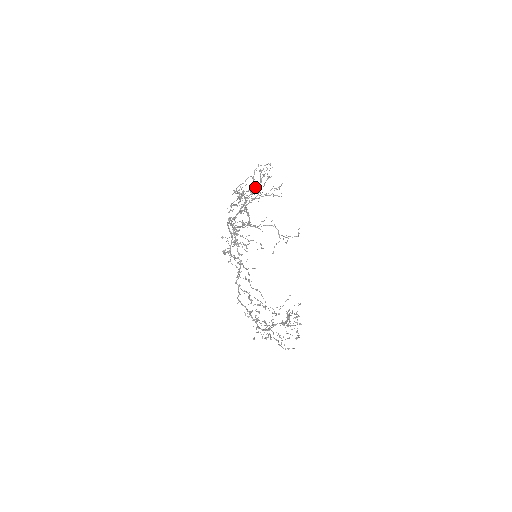
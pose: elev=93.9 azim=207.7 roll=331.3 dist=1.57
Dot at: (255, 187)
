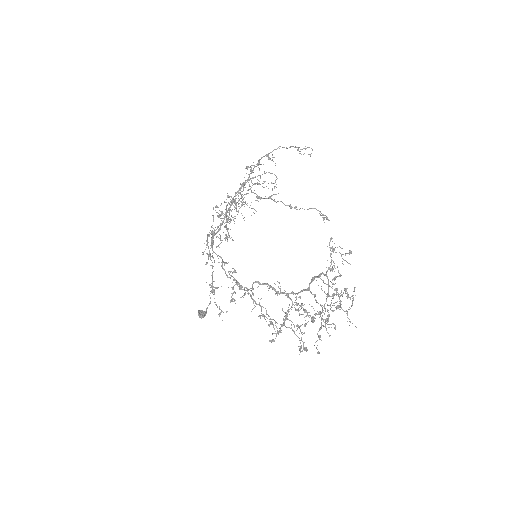
Dot at: (201, 311)
